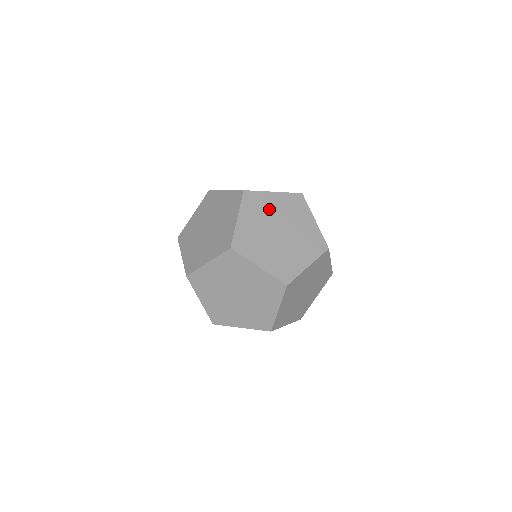
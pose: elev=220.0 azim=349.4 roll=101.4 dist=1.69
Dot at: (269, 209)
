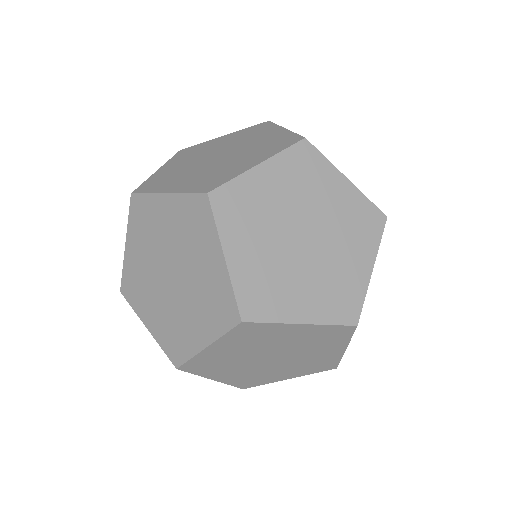
Dot at: (210, 148)
